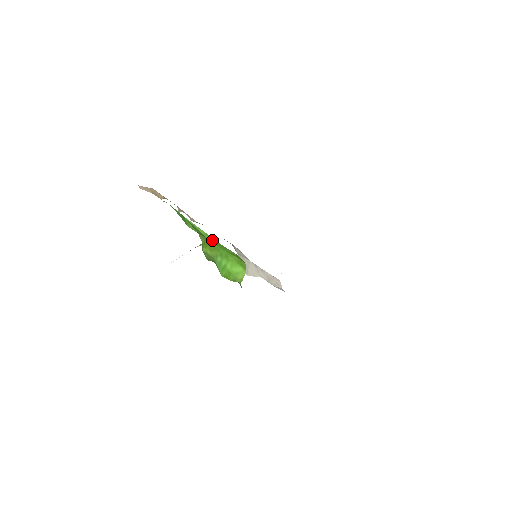
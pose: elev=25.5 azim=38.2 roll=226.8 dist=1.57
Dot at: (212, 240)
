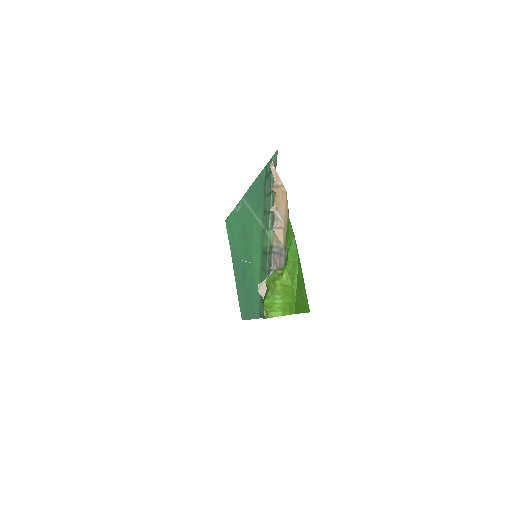
Dot at: (295, 291)
